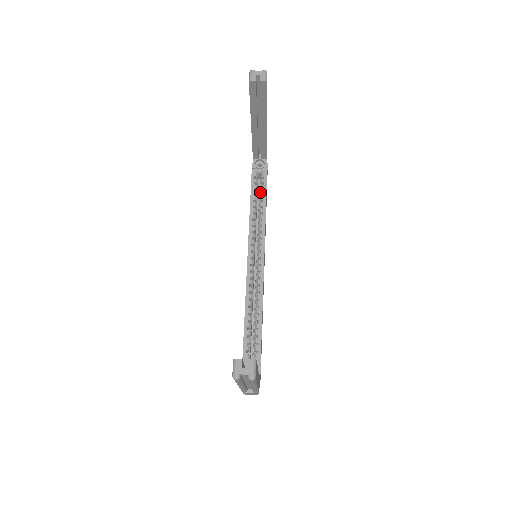
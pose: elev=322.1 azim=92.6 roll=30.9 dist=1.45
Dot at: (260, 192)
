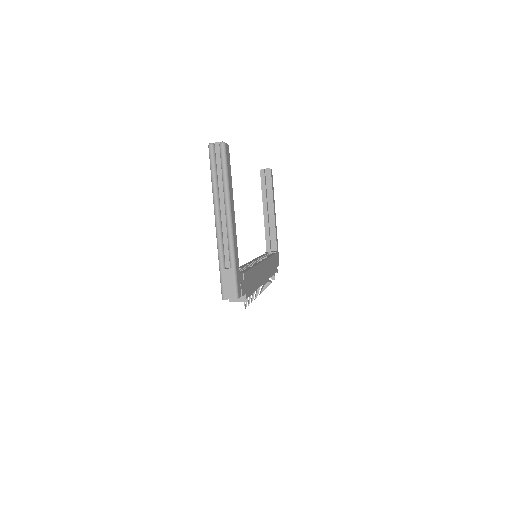
Dot at: occluded
